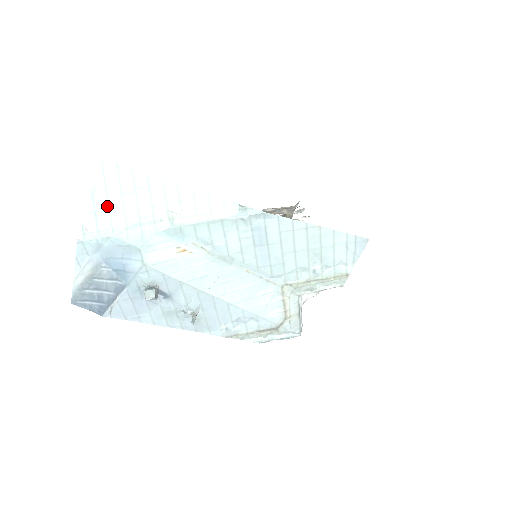
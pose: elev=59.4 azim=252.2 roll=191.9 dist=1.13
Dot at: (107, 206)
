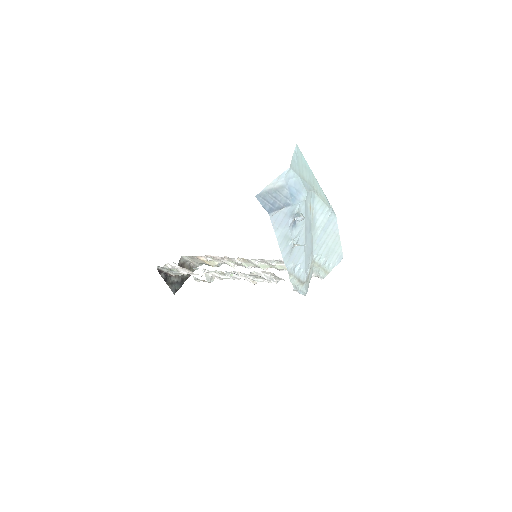
Dot at: (298, 164)
